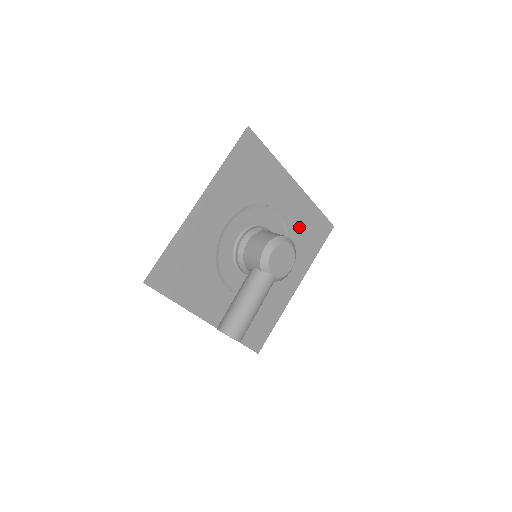
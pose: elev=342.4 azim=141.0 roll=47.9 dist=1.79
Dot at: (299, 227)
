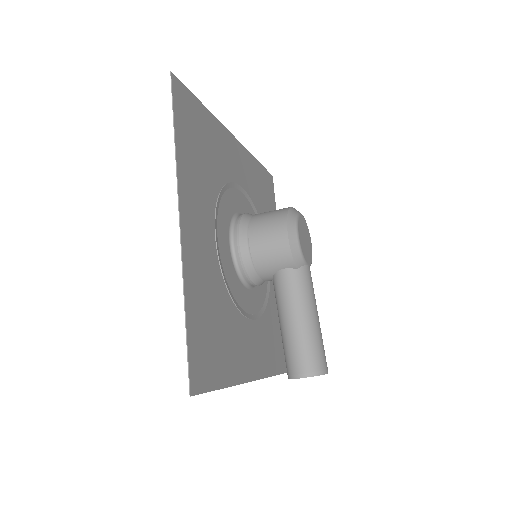
Dot at: (257, 194)
